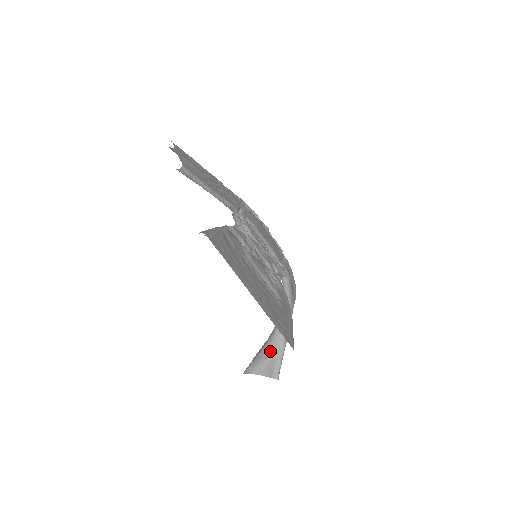
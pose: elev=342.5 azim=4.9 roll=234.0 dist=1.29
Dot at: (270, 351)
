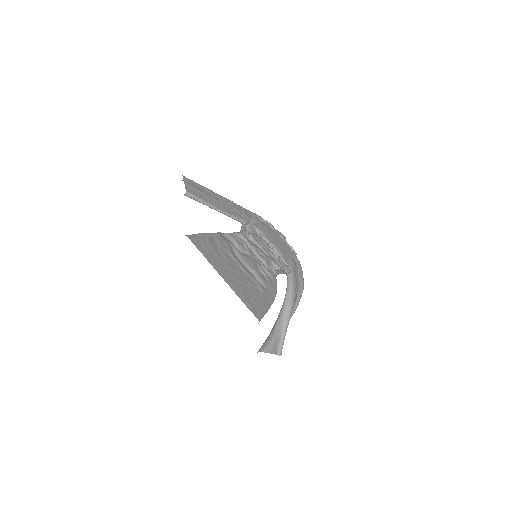
Dot at: (275, 333)
